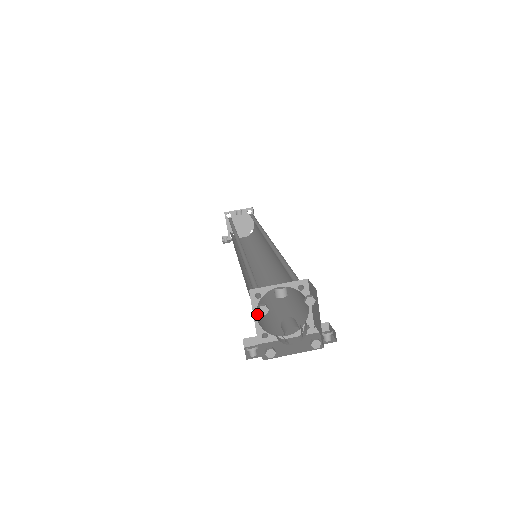
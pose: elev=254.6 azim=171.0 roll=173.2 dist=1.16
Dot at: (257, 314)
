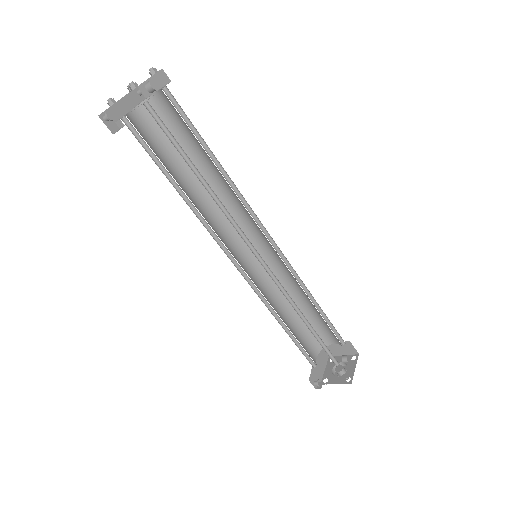
Dot at: occluded
